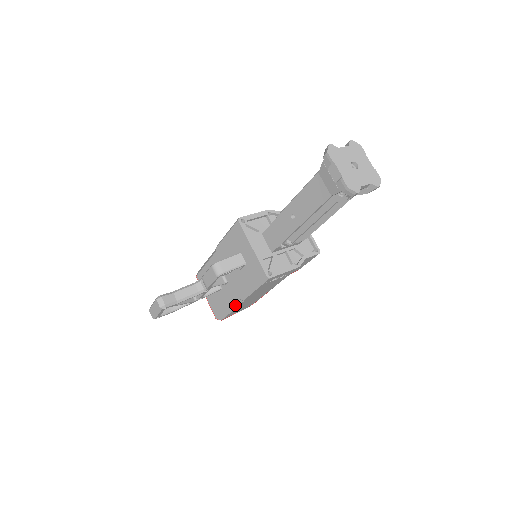
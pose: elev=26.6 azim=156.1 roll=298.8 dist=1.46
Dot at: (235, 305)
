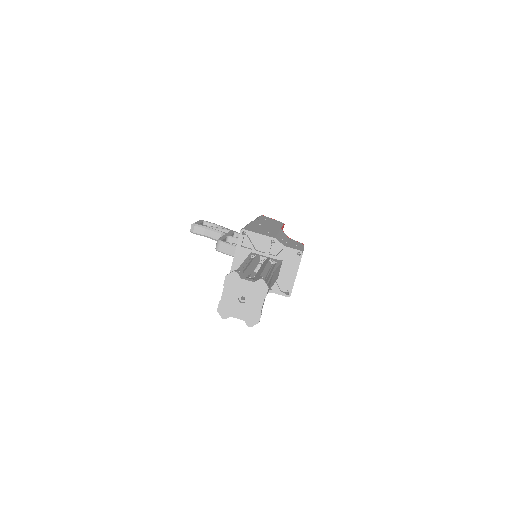
Dot at: occluded
